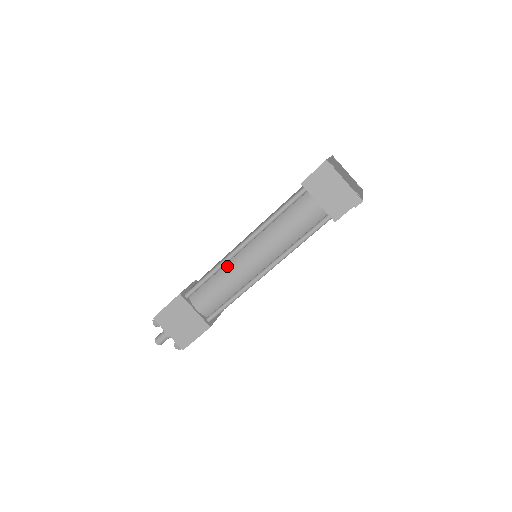
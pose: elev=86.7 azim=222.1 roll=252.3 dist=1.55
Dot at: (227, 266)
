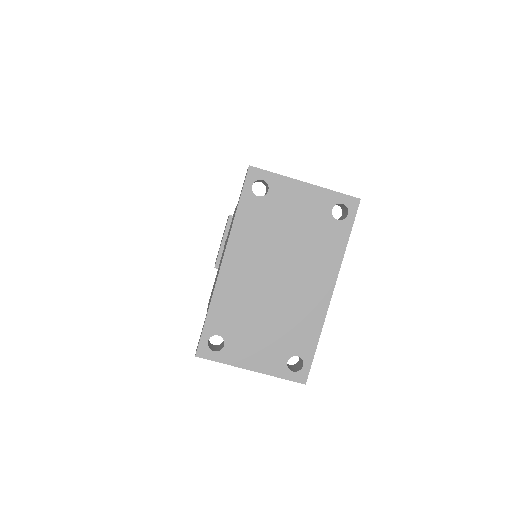
Dot at: occluded
